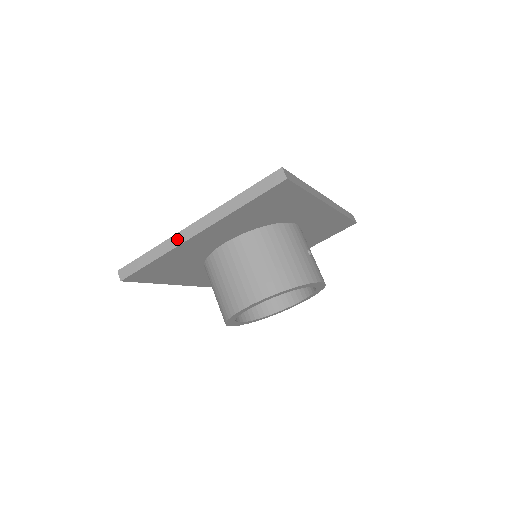
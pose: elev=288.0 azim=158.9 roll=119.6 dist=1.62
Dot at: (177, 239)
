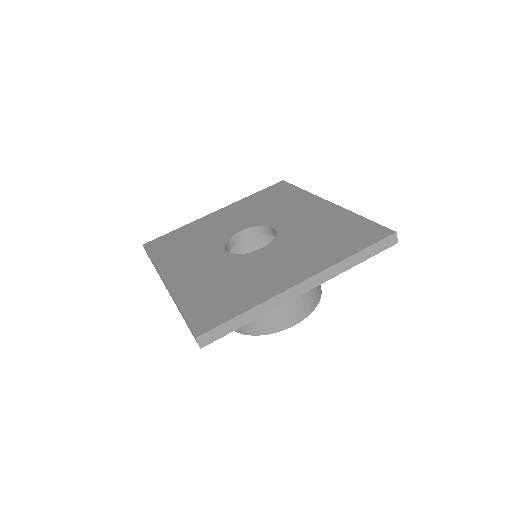
Dot at: (283, 298)
